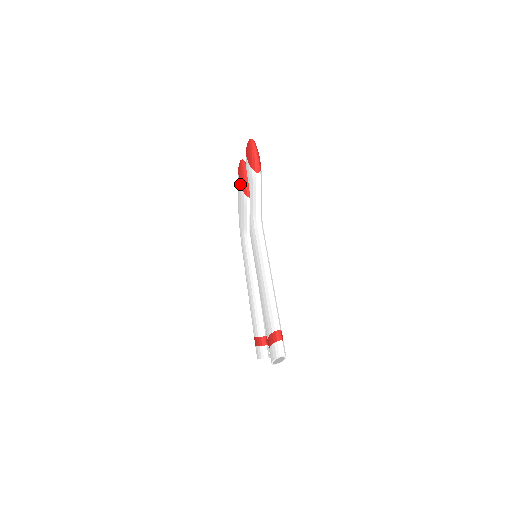
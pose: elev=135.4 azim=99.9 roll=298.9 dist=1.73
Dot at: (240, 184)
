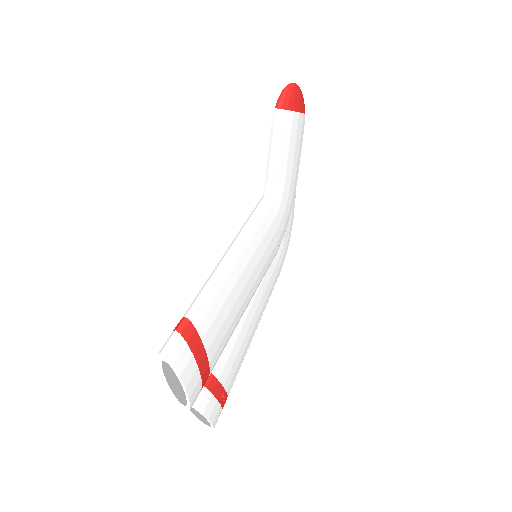
Dot at: occluded
